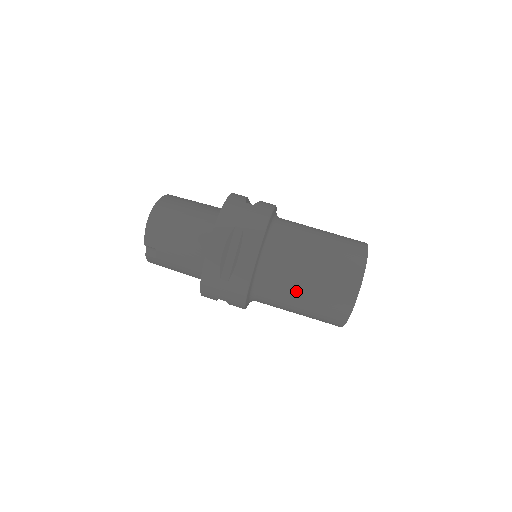
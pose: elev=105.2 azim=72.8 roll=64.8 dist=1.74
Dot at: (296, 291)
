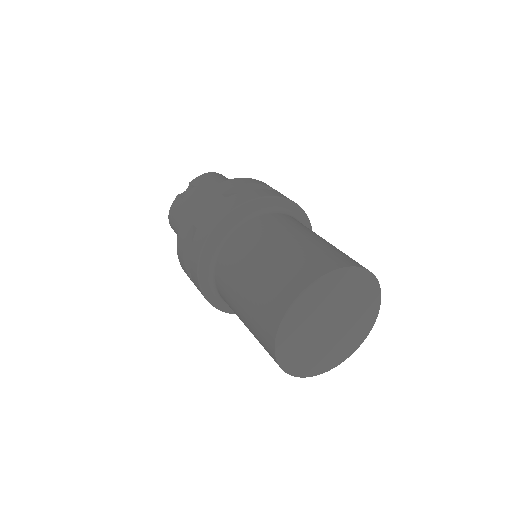
Dot at: (275, 239)
